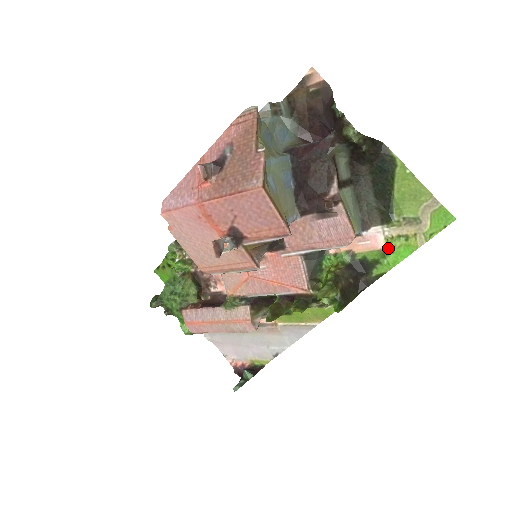
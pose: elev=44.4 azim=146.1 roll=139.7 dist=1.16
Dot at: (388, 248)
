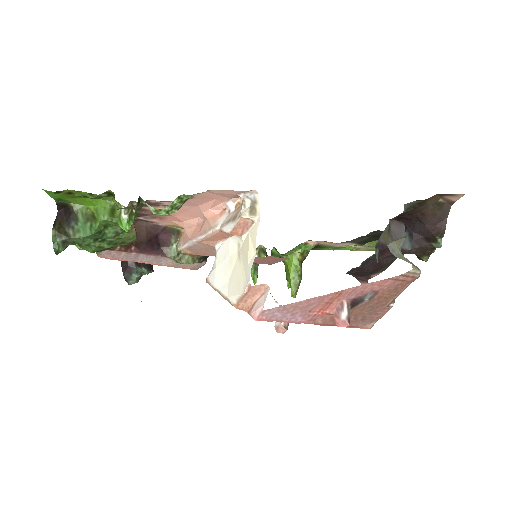
Dot at: (341, 247)
